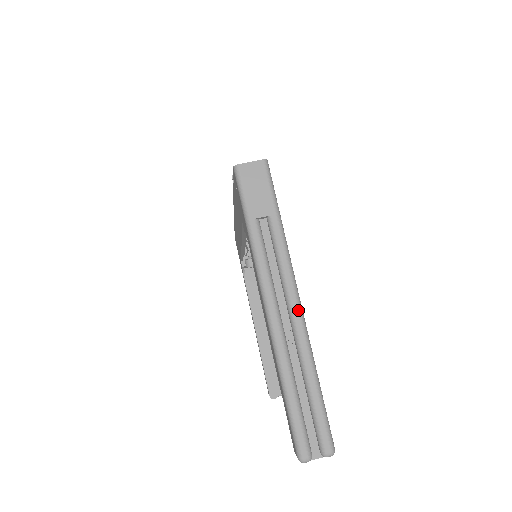
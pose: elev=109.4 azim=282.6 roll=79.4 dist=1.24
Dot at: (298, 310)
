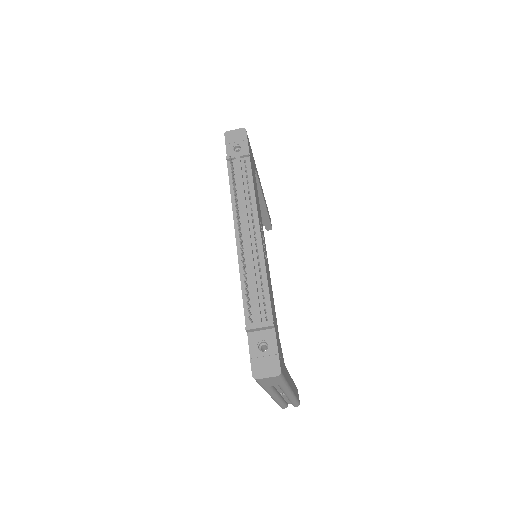
Dot at: (290, 395)
